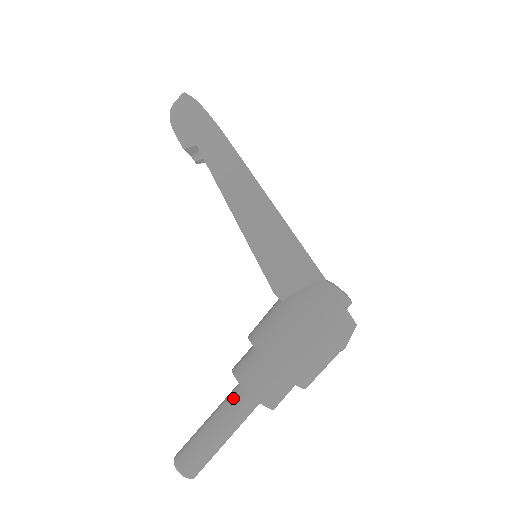
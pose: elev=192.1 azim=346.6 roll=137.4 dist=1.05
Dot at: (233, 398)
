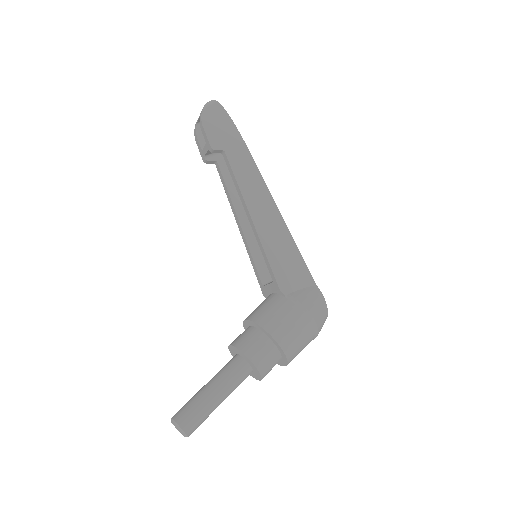
Dot at: (234, 369)
